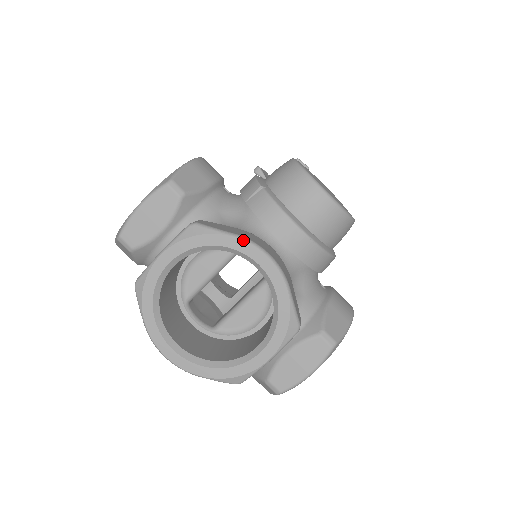
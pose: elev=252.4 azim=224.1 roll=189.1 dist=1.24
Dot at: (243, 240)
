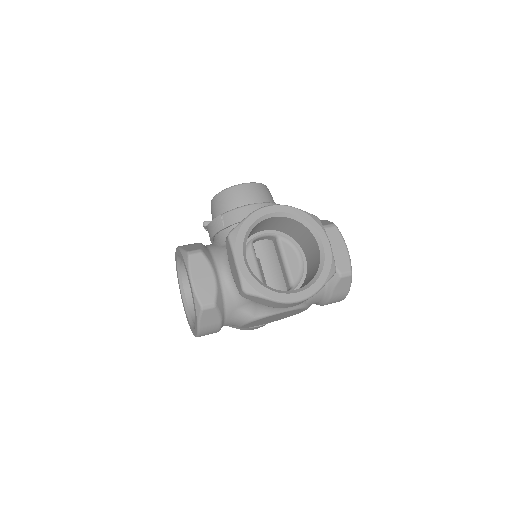
Dot at: (254, 212)
